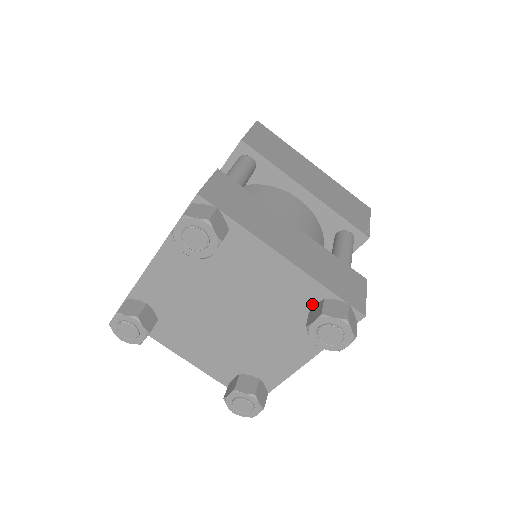
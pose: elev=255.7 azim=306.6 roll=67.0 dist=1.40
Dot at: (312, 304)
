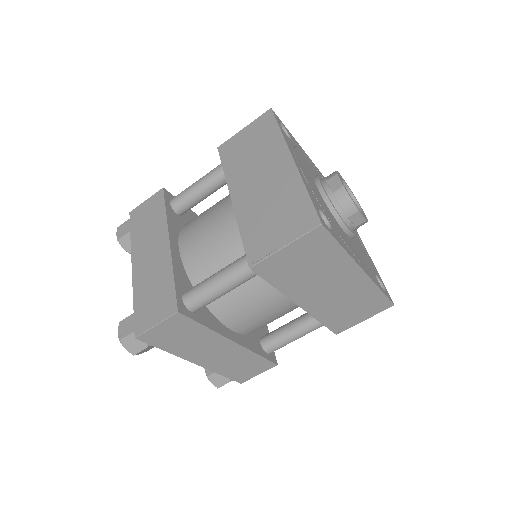
Dot at: occluded
